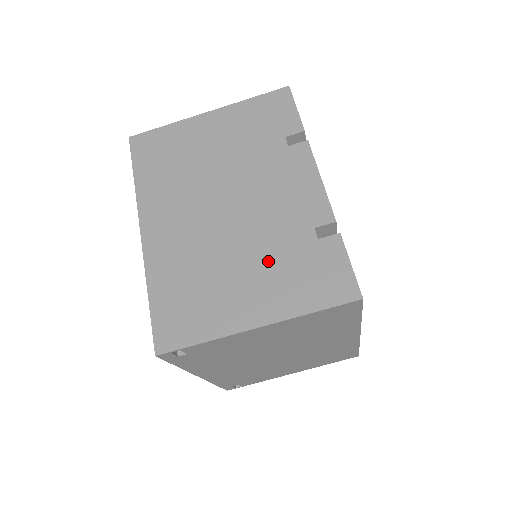
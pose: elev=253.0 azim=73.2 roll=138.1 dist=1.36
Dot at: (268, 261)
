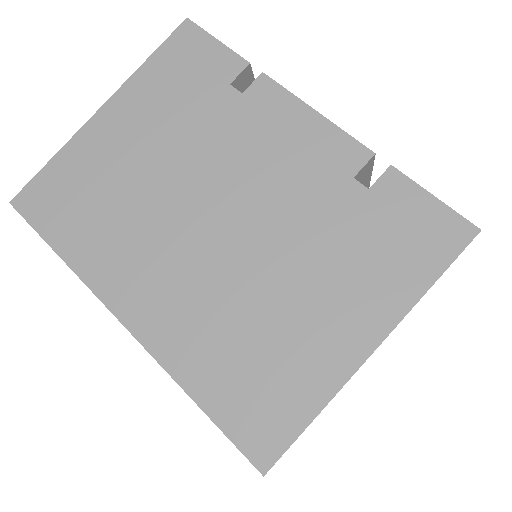
Dot at: (325, 255)
